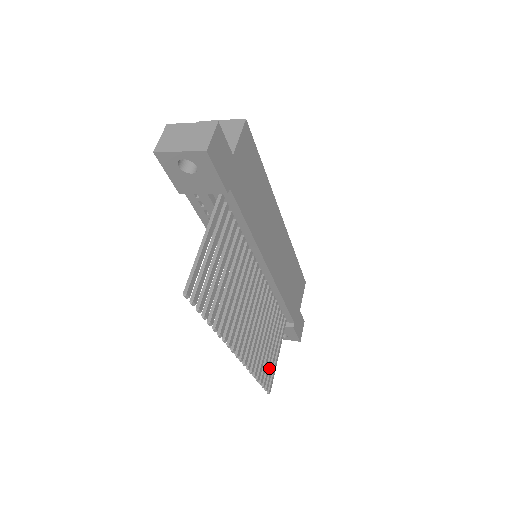
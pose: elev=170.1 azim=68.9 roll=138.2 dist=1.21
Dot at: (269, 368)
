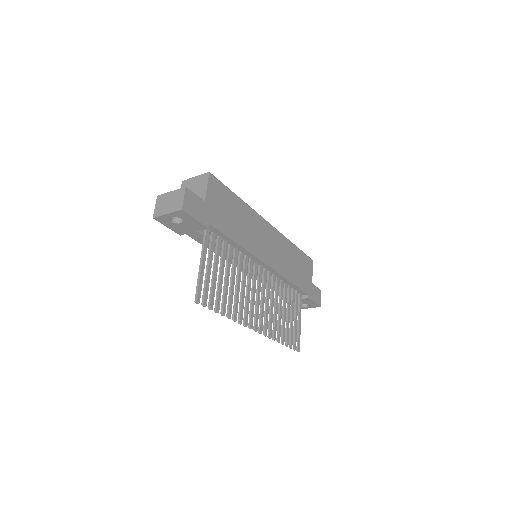
Dot at: (293, 333)
